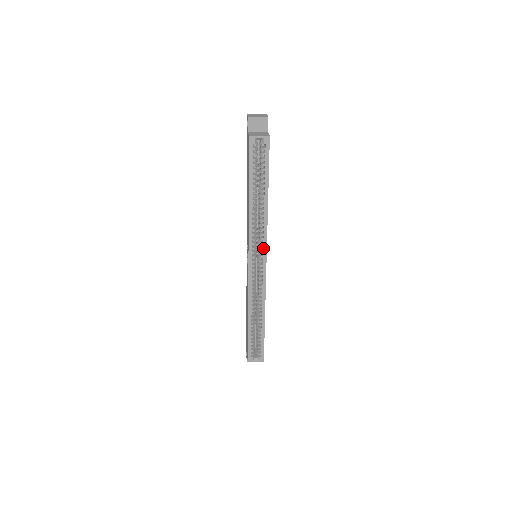
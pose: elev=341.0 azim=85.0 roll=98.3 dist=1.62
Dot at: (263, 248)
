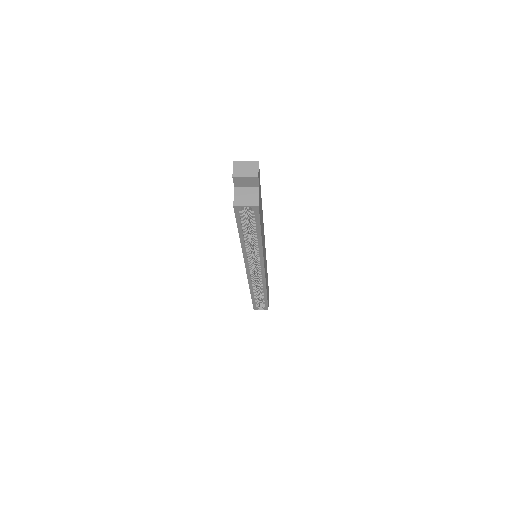
Dot at: (260, 265)
